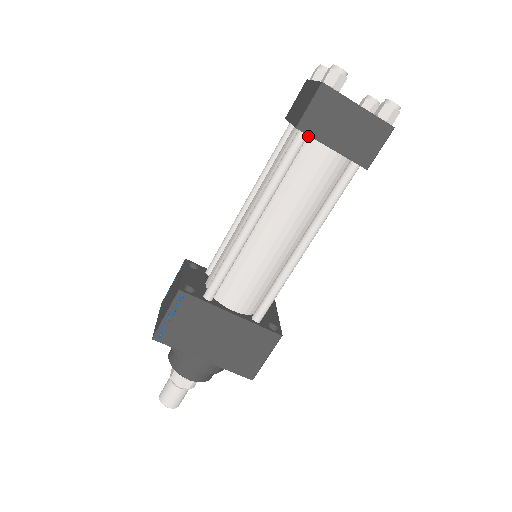
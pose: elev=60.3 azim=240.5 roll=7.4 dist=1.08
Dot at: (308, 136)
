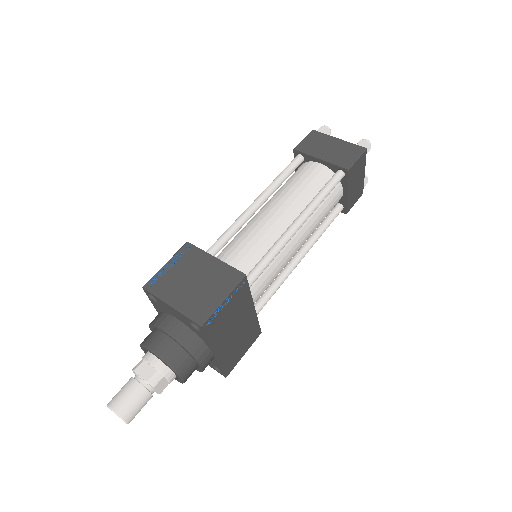
Dot at: occluded
